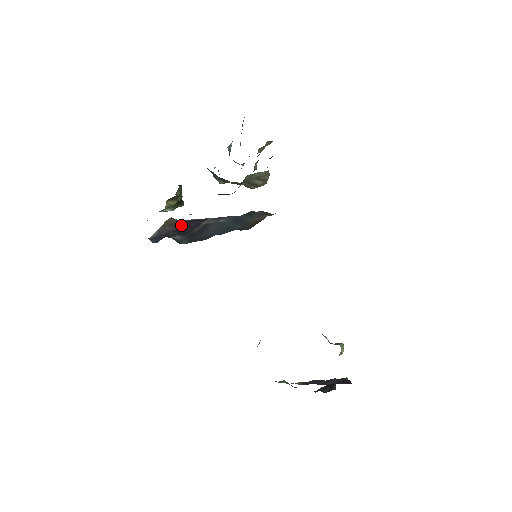
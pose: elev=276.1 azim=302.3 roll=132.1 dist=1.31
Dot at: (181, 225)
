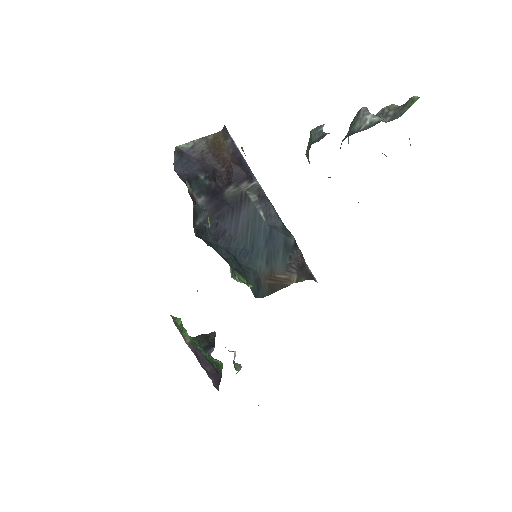
Dot at: (224, 157)
